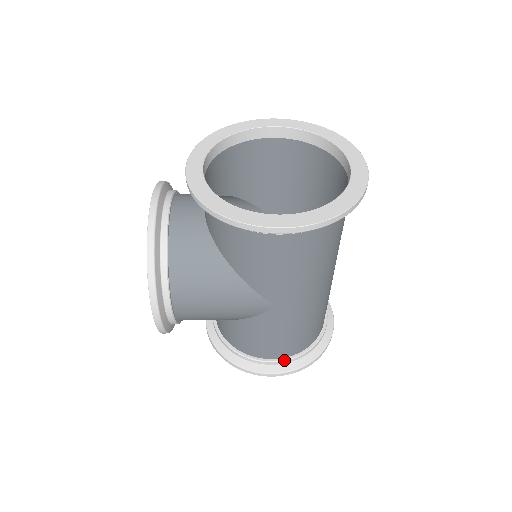
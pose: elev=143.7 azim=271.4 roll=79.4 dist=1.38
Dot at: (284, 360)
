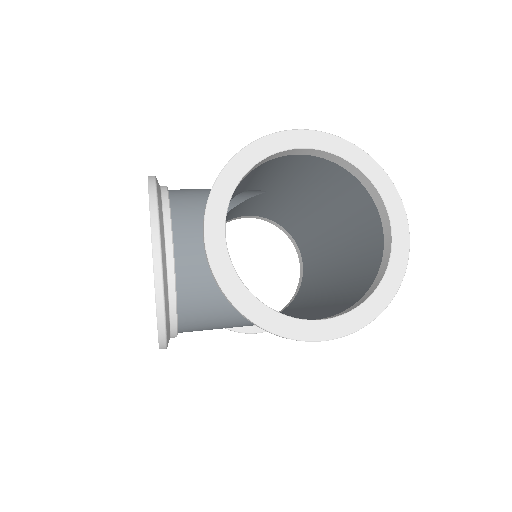
Dot at: occluded
